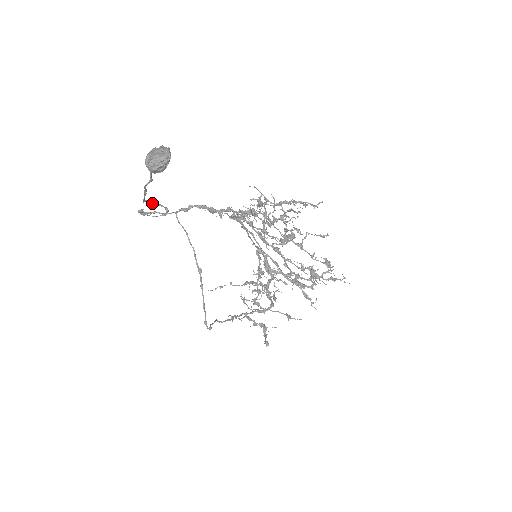
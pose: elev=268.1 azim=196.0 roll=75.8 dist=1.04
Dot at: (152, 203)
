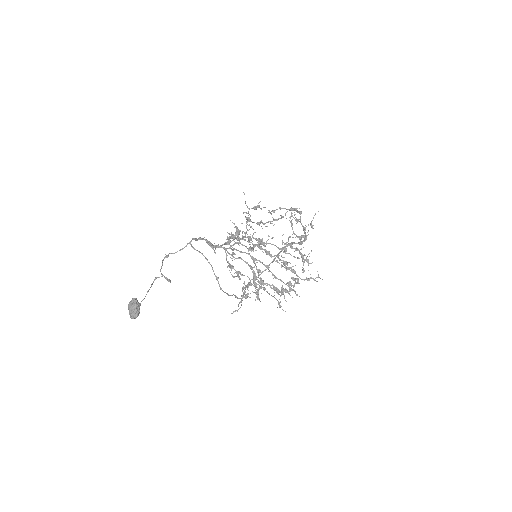
Dot at: occluded
